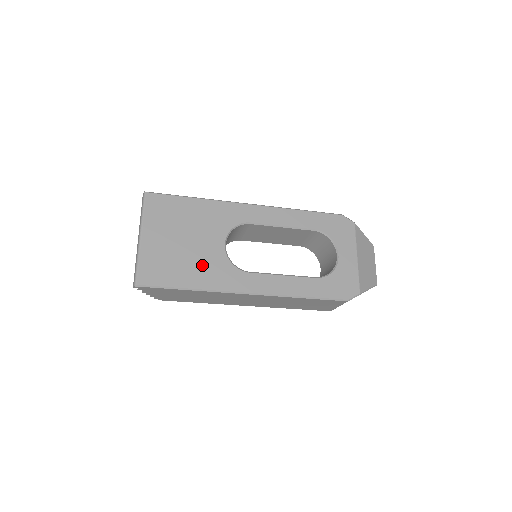
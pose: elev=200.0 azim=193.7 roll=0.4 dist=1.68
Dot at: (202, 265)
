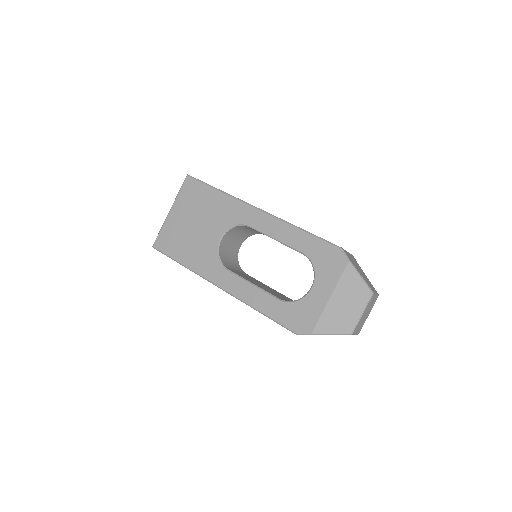
Dot at: (197, 249)
